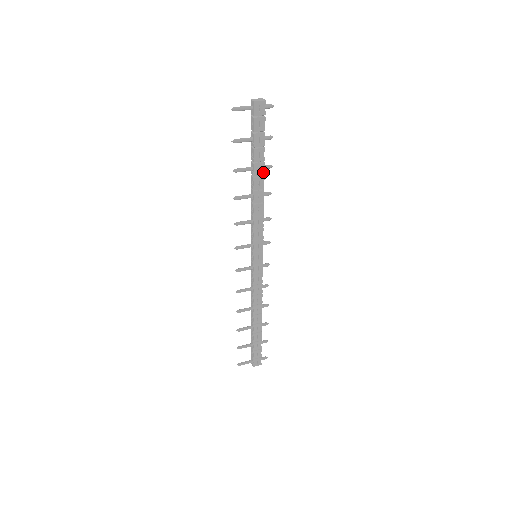
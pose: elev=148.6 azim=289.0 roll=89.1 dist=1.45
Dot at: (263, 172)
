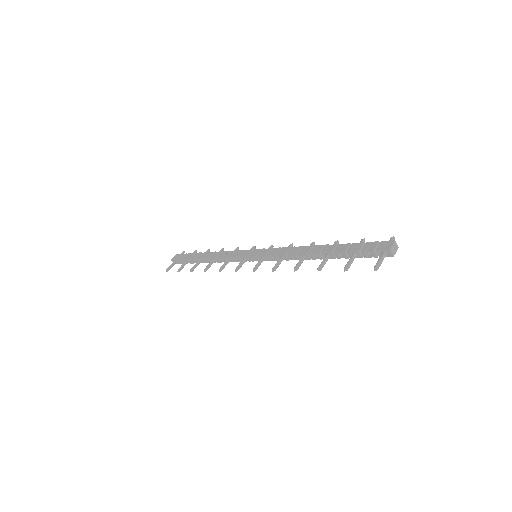
Dot at: occluded
